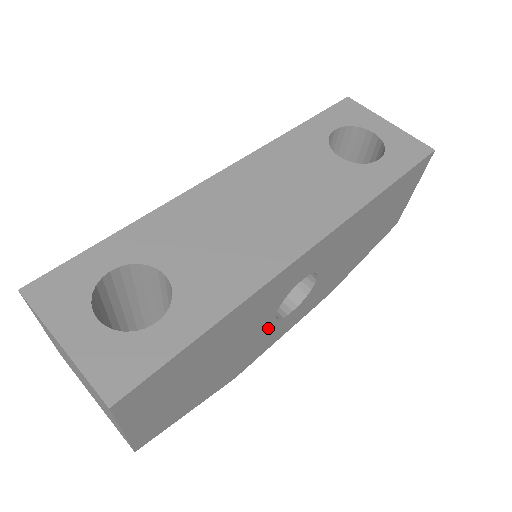
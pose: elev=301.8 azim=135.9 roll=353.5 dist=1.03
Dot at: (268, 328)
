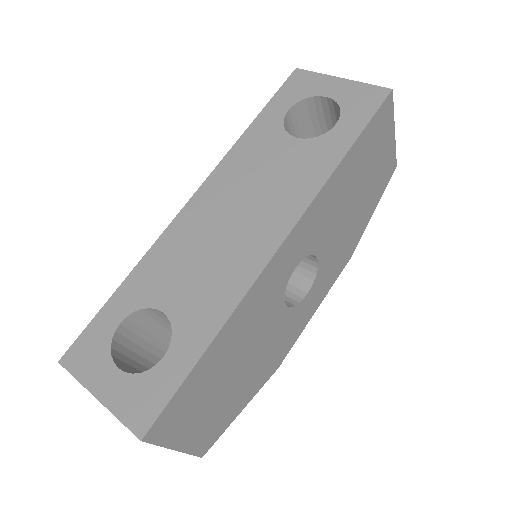
Dot at: (286, 318)
